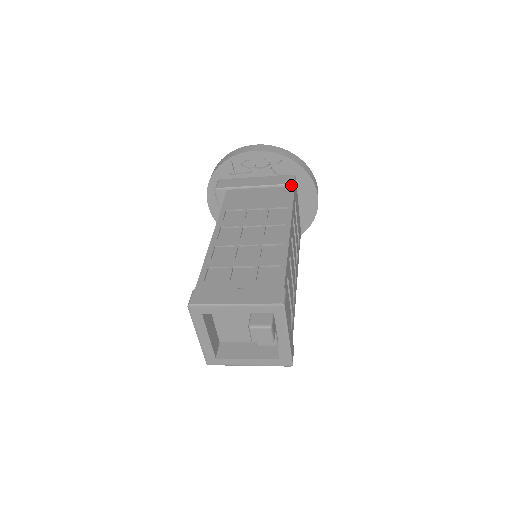
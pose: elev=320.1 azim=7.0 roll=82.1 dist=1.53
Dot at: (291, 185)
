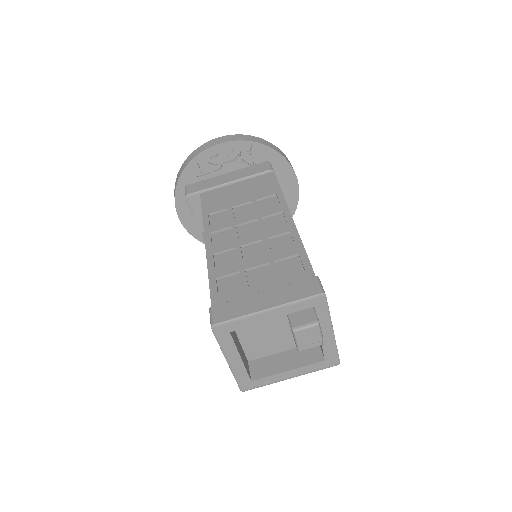
Dot at: (270, 171)
